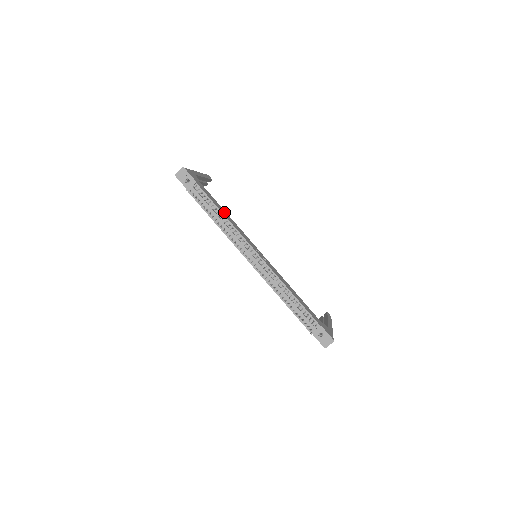
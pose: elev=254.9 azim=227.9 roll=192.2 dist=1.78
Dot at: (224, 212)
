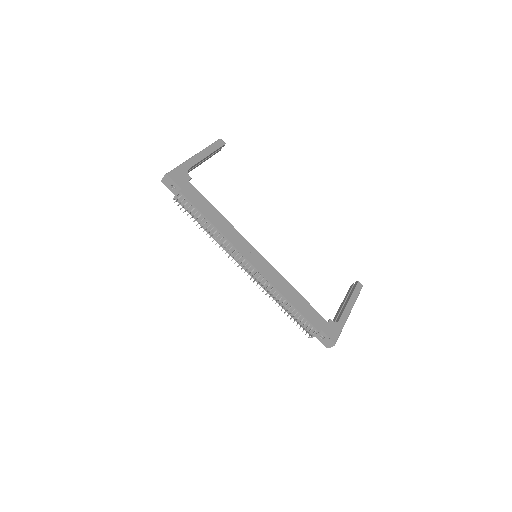
Dot at: (216, 216)
